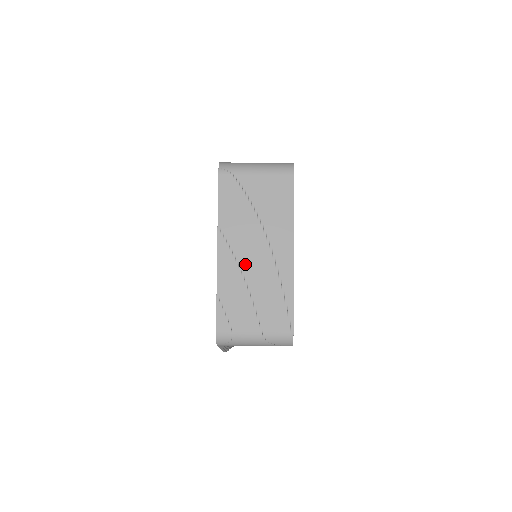
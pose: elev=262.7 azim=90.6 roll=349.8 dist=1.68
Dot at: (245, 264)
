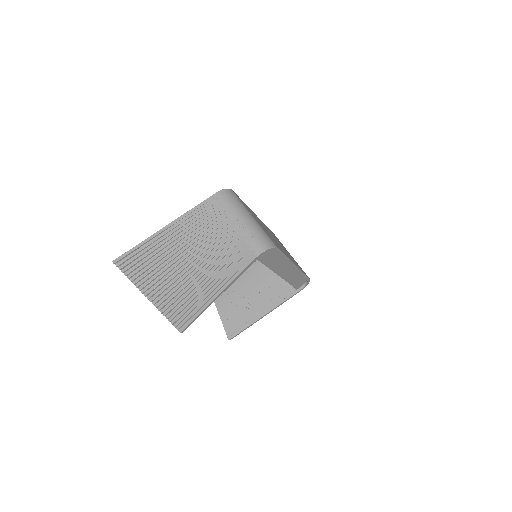
Dot at: occluded
